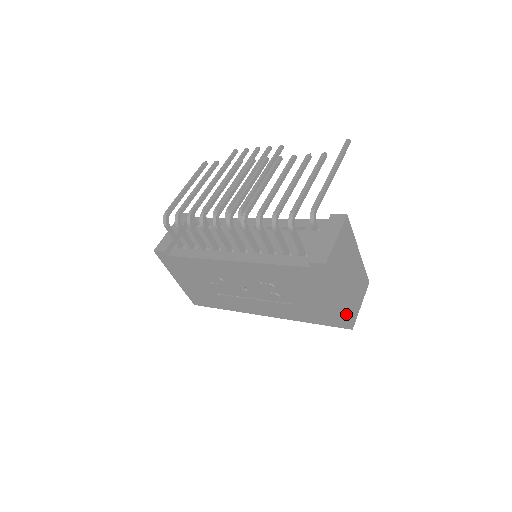
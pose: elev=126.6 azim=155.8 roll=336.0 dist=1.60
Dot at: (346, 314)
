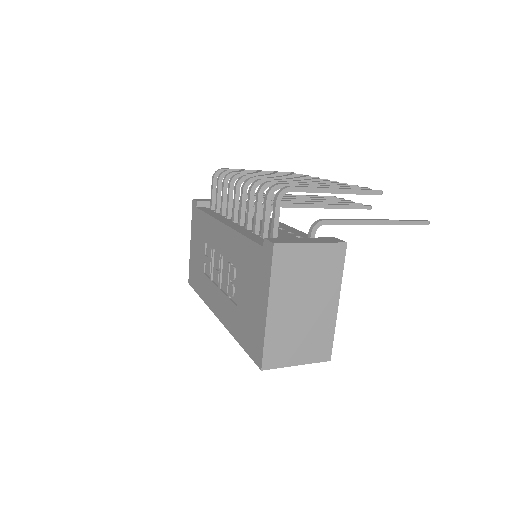
Dot at: (264, 339)
